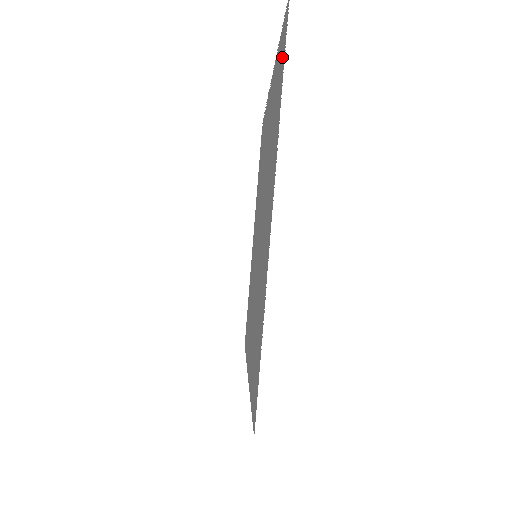
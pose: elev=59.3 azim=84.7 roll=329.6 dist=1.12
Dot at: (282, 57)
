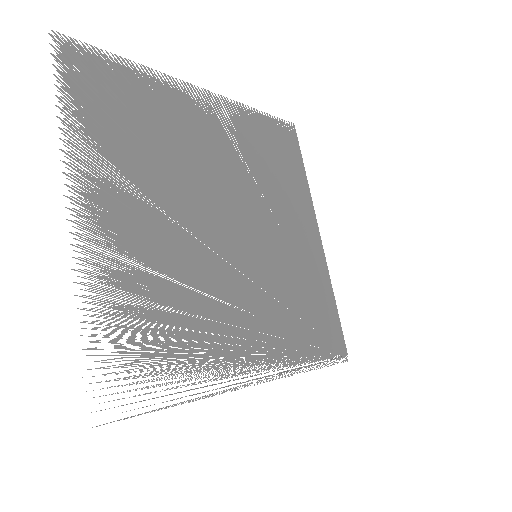
Dot at: occluded
